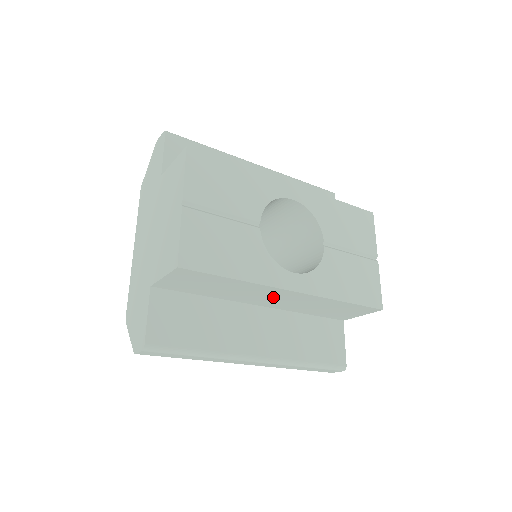
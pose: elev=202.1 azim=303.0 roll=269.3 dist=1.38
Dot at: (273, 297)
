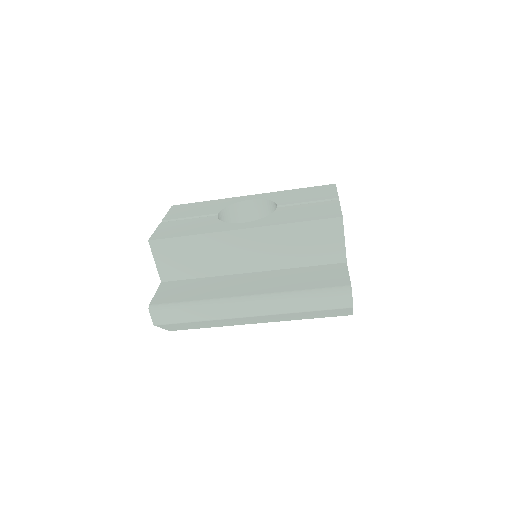
Dot at: (241, 250)
